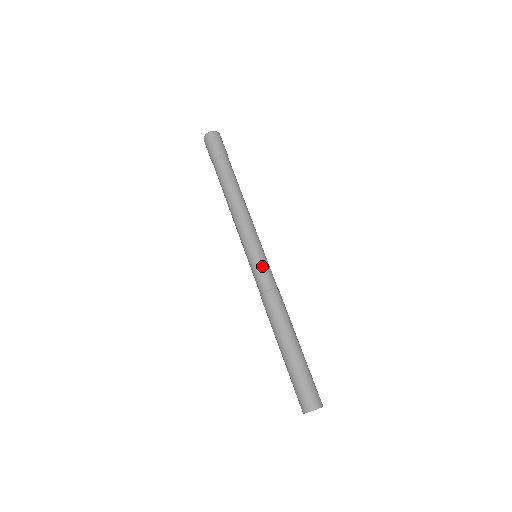
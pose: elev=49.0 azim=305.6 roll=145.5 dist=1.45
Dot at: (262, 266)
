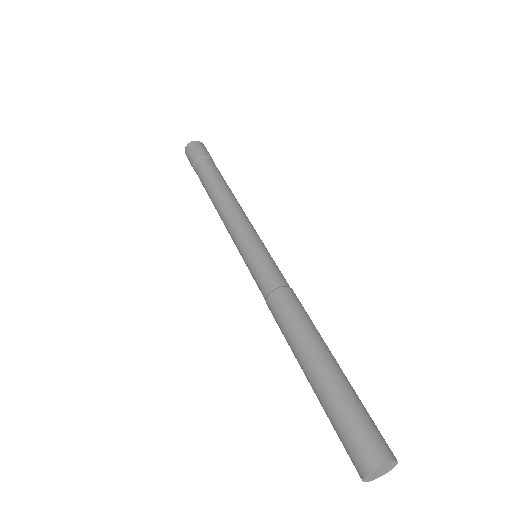
Dot at: (269, 260)
